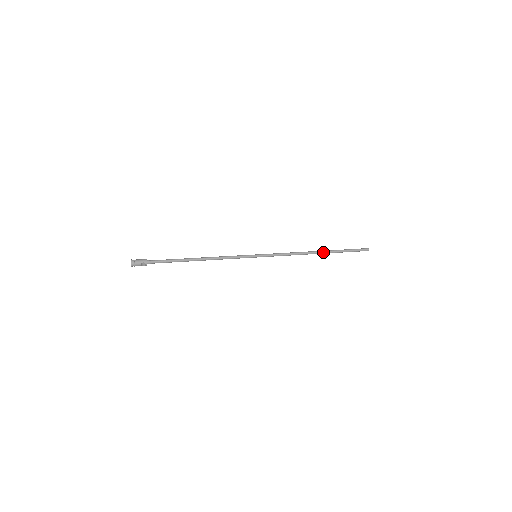
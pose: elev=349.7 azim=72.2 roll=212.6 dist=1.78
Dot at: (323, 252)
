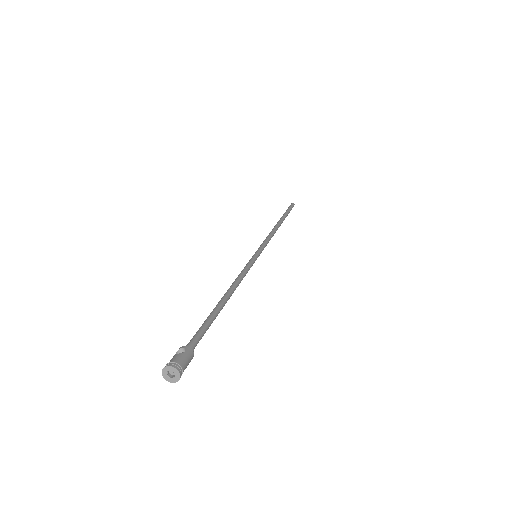
Dot at: occluded
